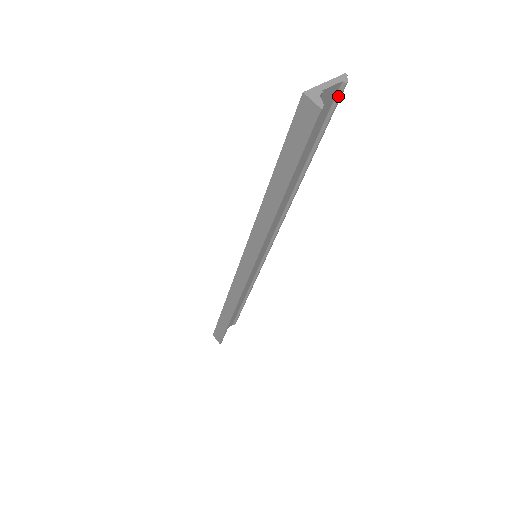
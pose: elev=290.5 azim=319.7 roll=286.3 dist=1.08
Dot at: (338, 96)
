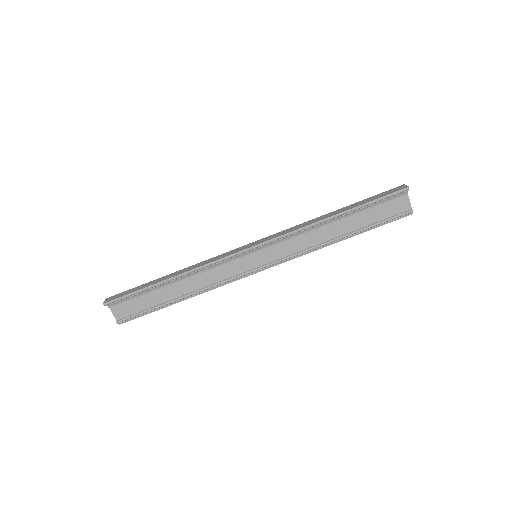
Dot at: (404, 212)
